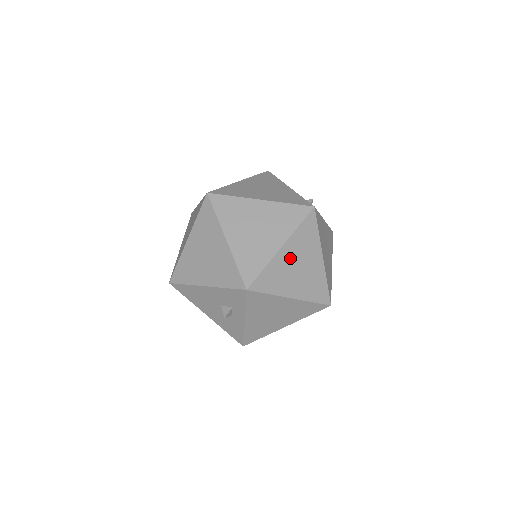
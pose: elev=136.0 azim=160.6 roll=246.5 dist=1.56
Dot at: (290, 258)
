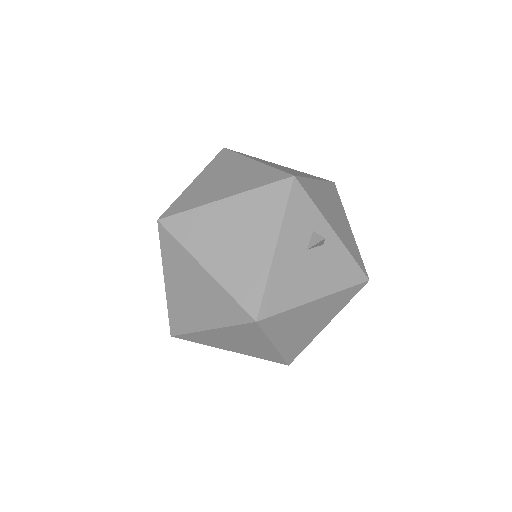
Dot at: occluded
